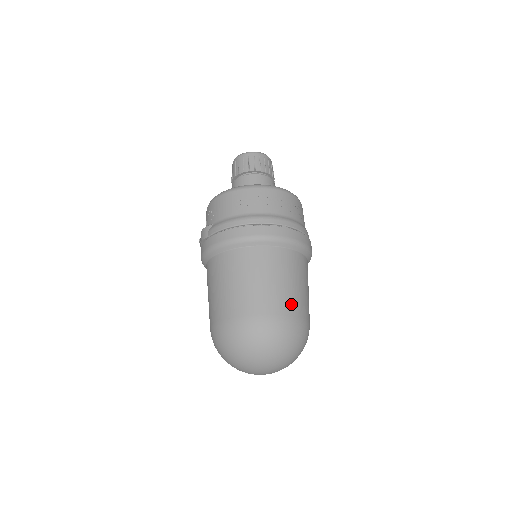
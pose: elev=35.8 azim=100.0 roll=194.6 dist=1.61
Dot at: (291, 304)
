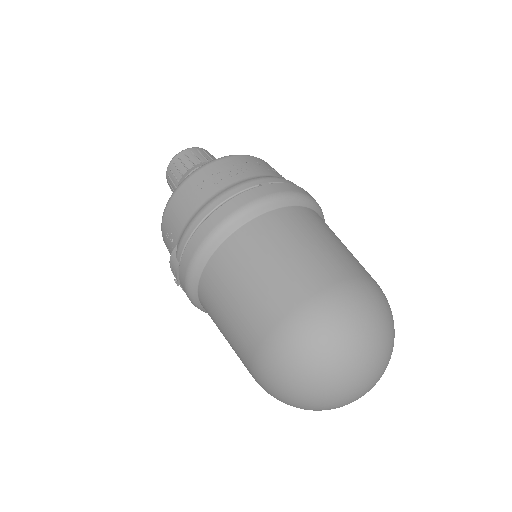
Dot at: (336, 266)
